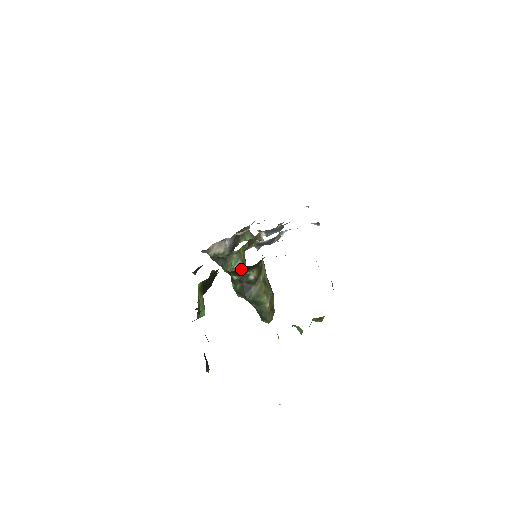
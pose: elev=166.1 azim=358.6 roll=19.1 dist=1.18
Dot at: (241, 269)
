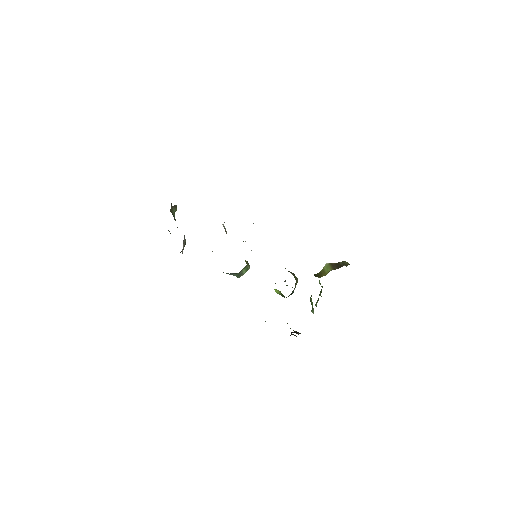
Dot at: occluded
